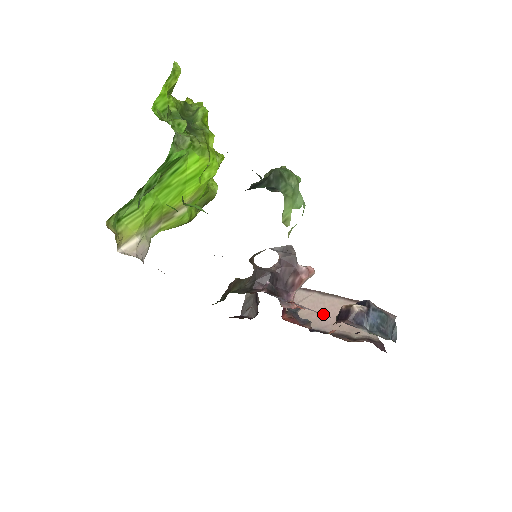
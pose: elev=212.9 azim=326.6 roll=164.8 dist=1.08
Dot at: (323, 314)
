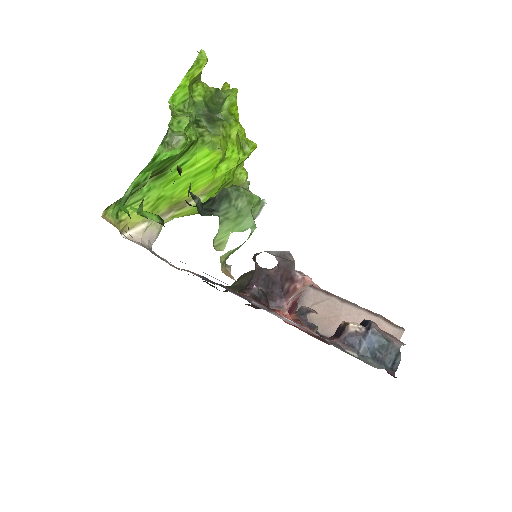
Dot at: (336, 321)
